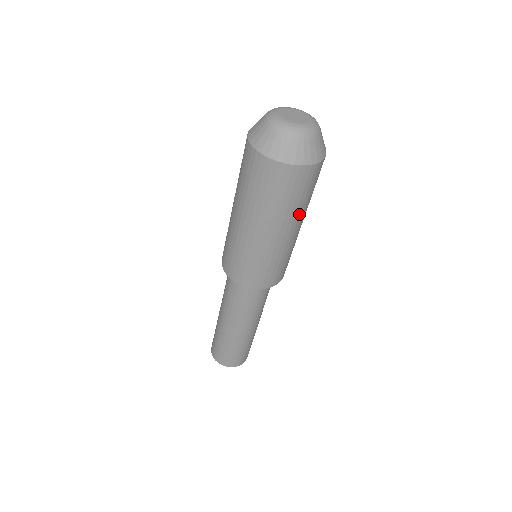
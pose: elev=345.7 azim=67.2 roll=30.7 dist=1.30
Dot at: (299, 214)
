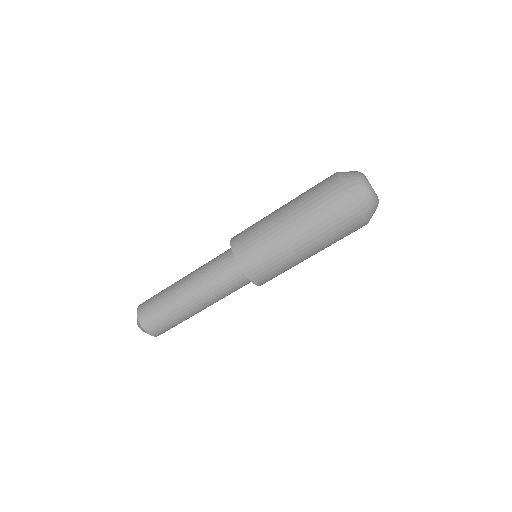
Dot at: occluded
